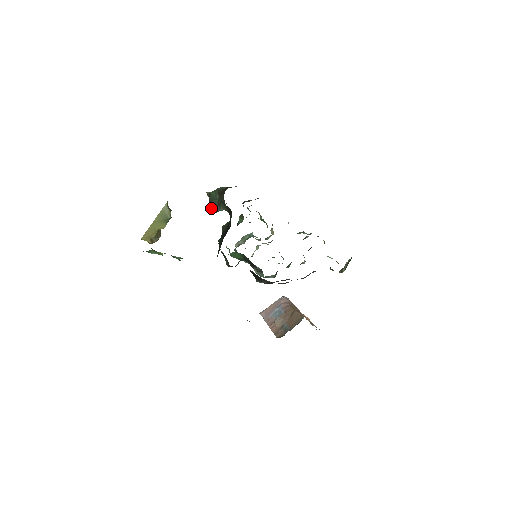
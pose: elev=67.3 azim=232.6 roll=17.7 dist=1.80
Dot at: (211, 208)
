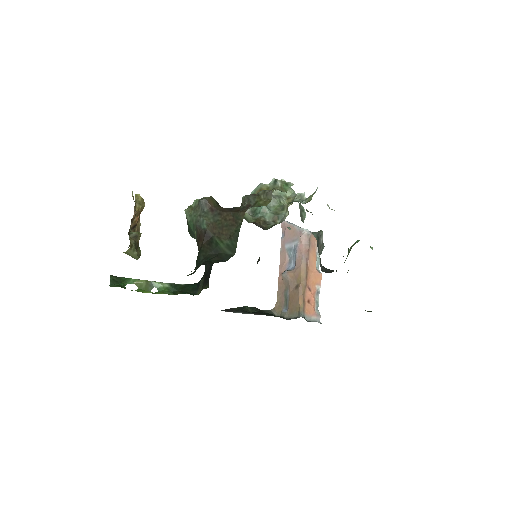
Dot at: occluded
